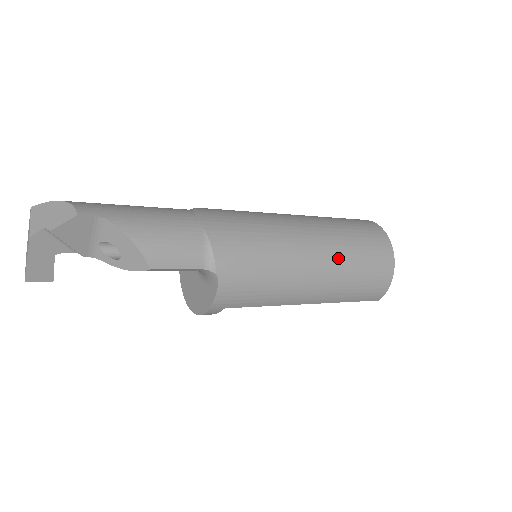
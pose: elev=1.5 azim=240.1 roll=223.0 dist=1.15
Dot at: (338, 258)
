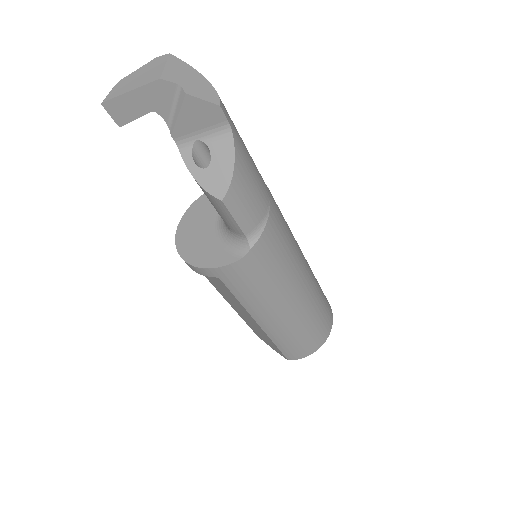
Dot at: (308, 309)
